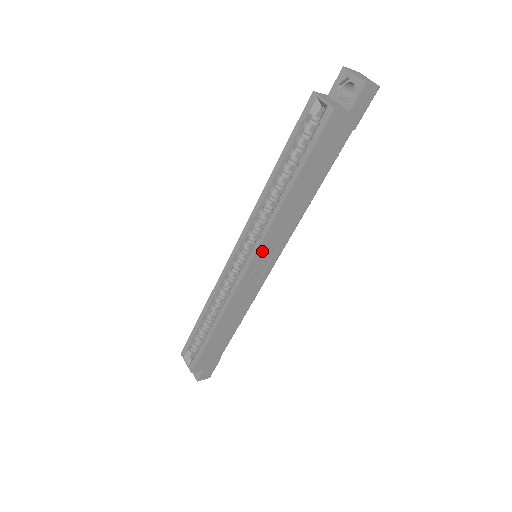
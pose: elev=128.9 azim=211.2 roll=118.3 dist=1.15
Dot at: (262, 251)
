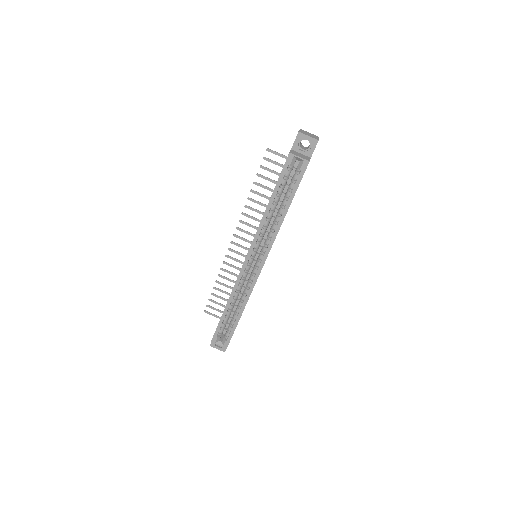
Dot at: occluded
